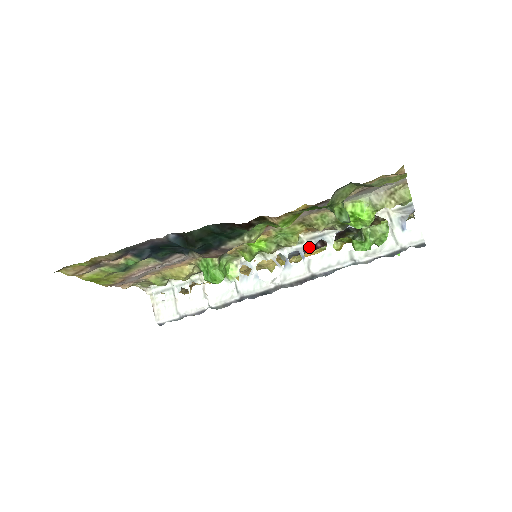
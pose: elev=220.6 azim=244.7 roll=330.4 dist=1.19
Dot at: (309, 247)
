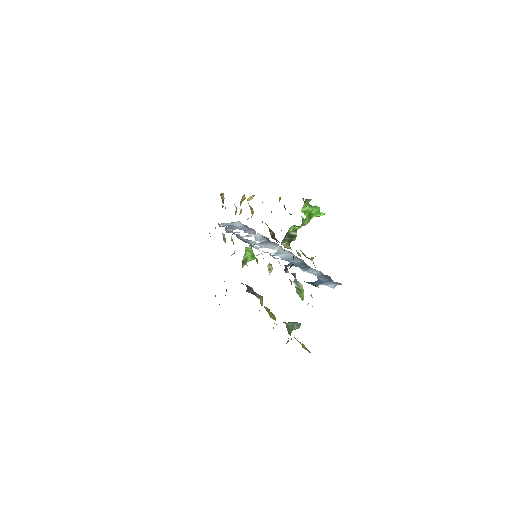
Dot at: occluded
